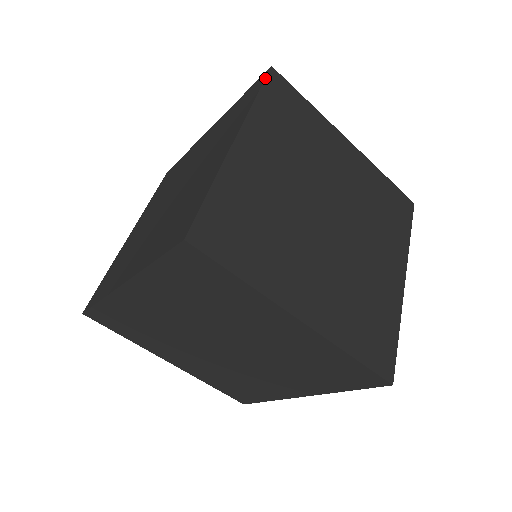
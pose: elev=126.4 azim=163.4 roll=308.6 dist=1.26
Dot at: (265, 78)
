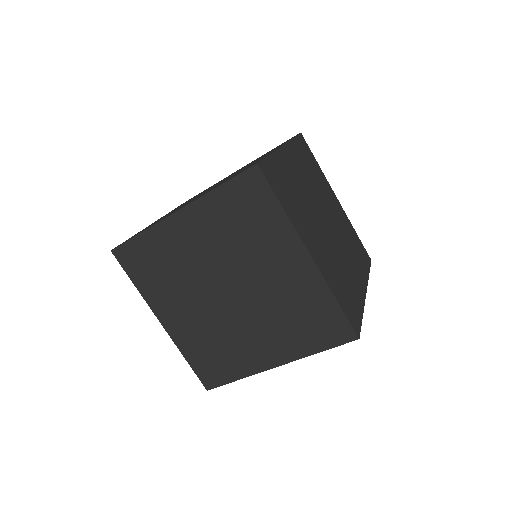
Dot at: occluded
